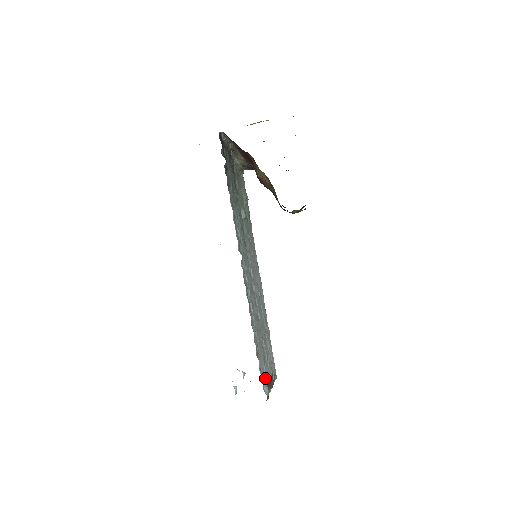
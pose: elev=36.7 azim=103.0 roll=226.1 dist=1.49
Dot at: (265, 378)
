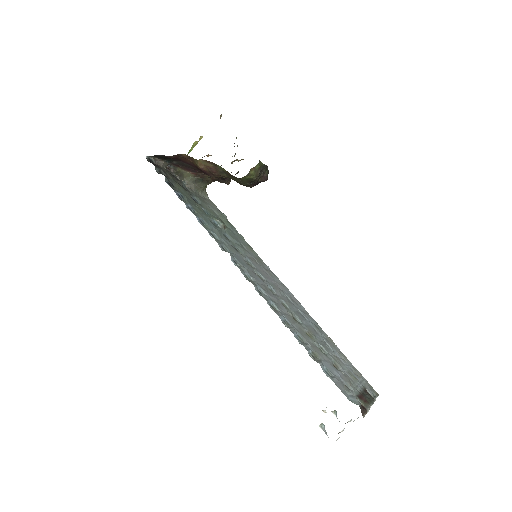
Dot at: (347, 388)
